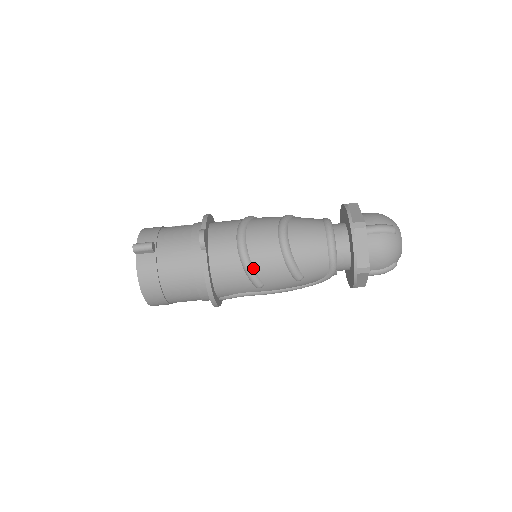
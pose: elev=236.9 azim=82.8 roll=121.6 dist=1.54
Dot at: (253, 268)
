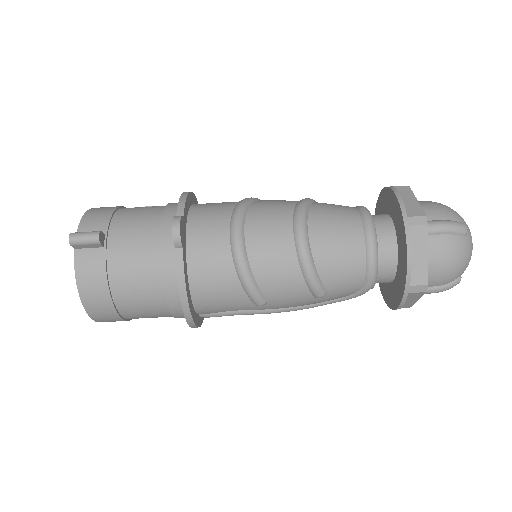
Dot at: (253, 278)
